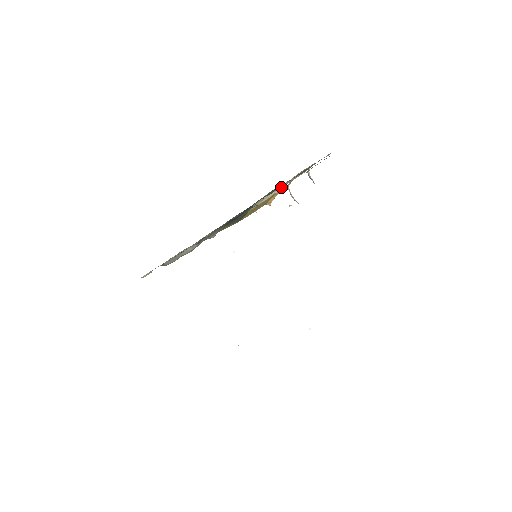
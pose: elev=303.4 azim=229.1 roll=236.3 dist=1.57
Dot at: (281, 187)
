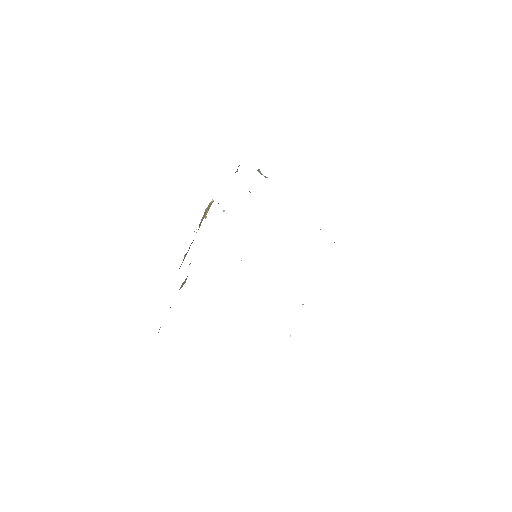
Dot at: occluded
